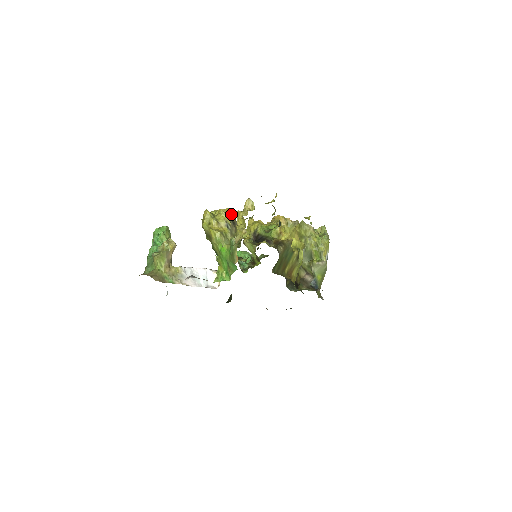
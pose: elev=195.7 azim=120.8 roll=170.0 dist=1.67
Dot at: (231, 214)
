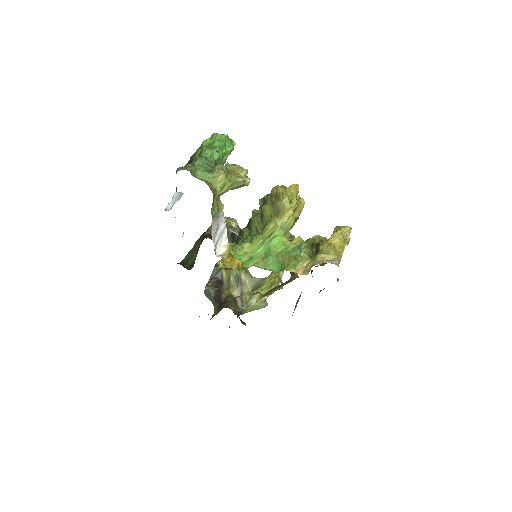
Dot at: occluded
